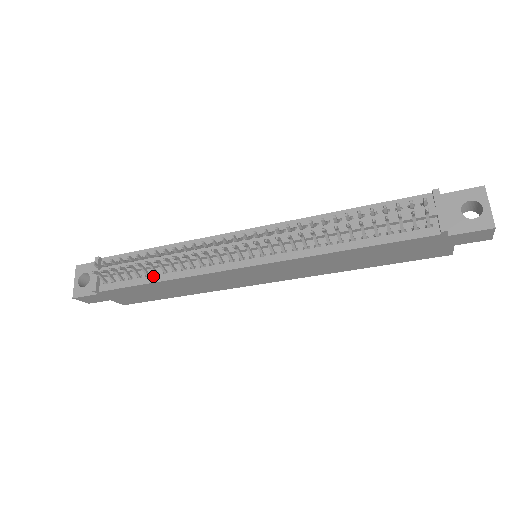
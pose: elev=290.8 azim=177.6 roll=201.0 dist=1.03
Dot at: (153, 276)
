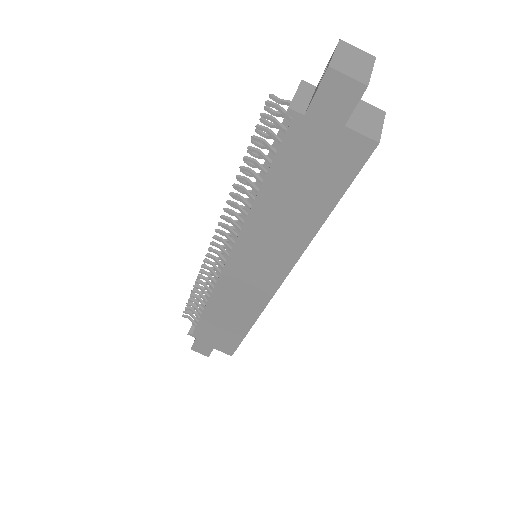
Dot at: occluded
